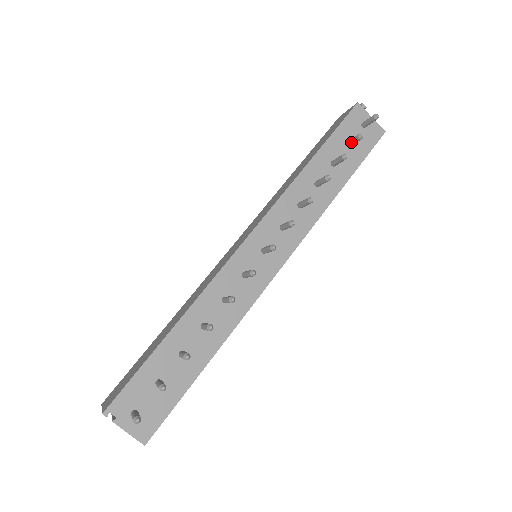
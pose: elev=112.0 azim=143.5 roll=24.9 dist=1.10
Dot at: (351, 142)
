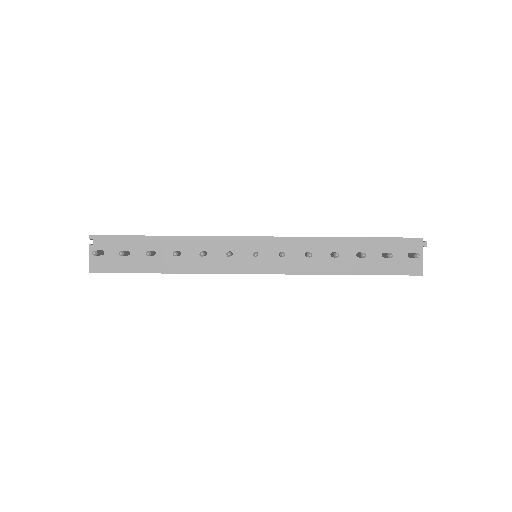
Dot at: (384, 254)
